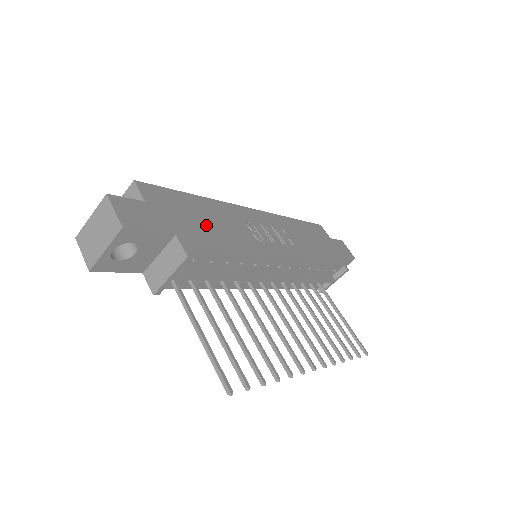
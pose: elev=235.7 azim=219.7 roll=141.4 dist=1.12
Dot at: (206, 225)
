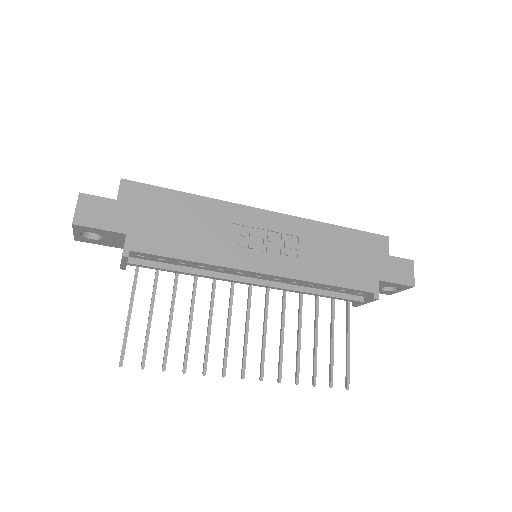
Dot at: (175, 227)
